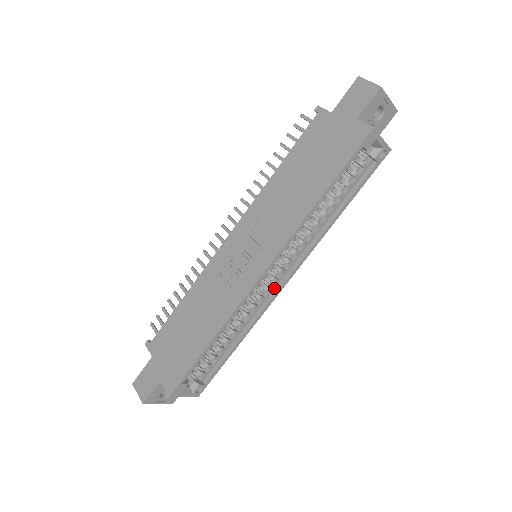
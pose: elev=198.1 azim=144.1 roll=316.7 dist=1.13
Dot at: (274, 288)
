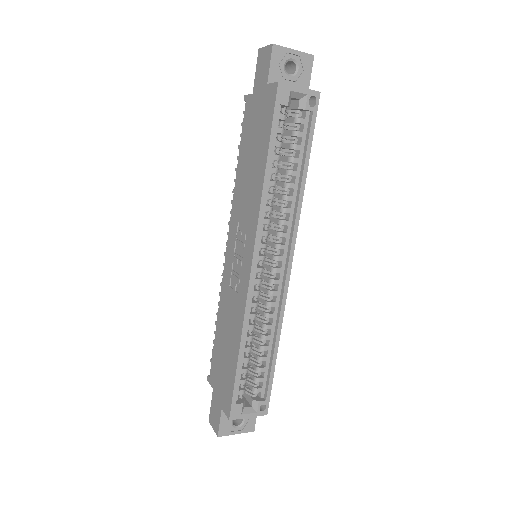
Dot at: (282, 278)
